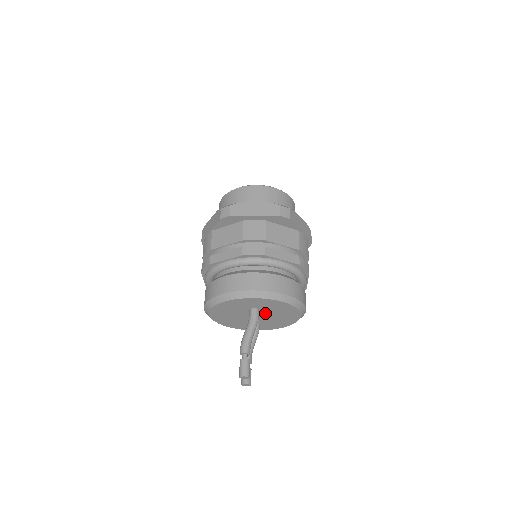
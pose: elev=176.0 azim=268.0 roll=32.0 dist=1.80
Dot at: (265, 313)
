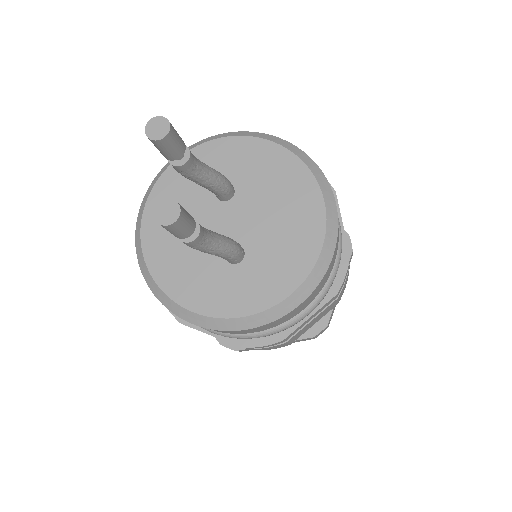
Dot at: (248, 205)
